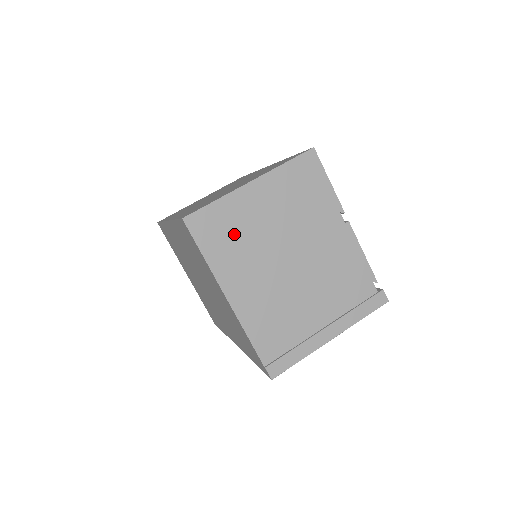
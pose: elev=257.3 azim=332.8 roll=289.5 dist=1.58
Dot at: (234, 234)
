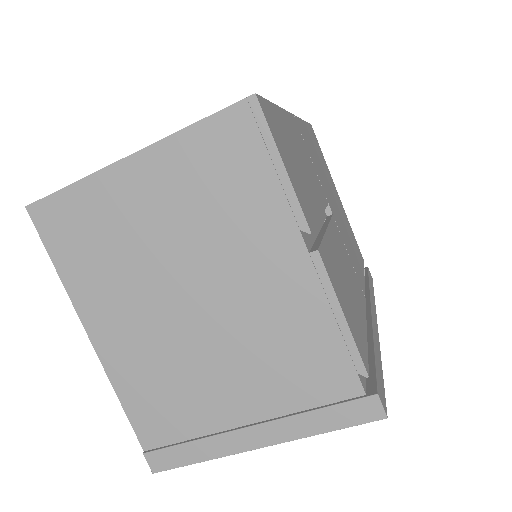
Dot at: (101, 242)
